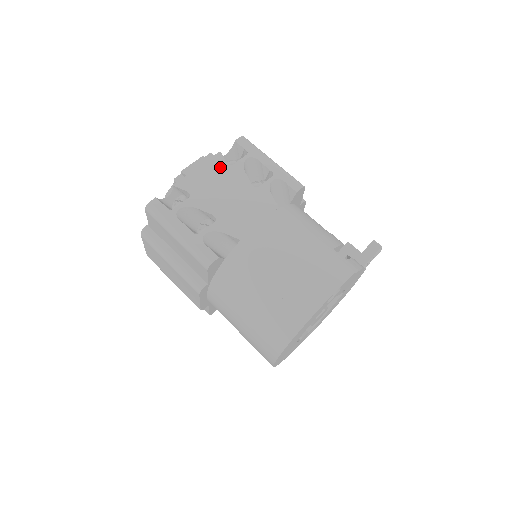
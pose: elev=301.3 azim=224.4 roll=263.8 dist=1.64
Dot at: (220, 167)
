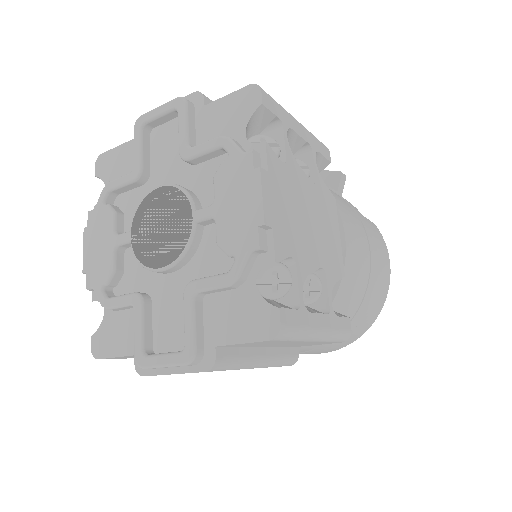
Dot at: (283, 176)
